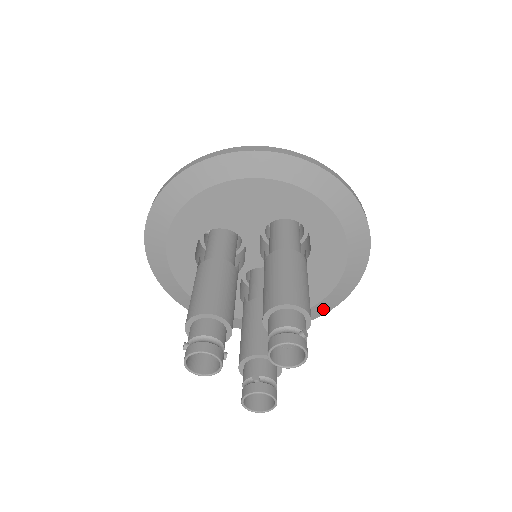
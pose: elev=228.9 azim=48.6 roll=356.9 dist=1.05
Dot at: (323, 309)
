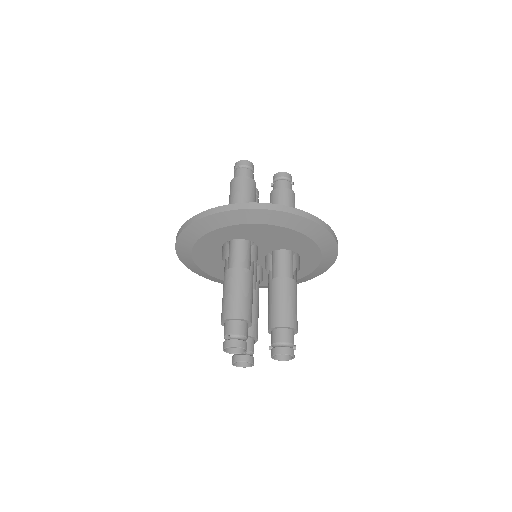
Dot at: occluded
